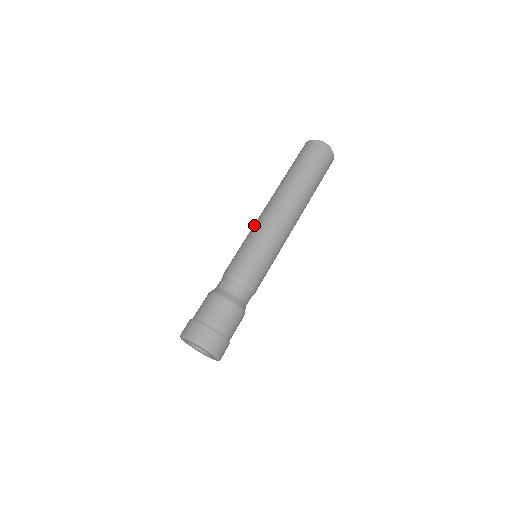
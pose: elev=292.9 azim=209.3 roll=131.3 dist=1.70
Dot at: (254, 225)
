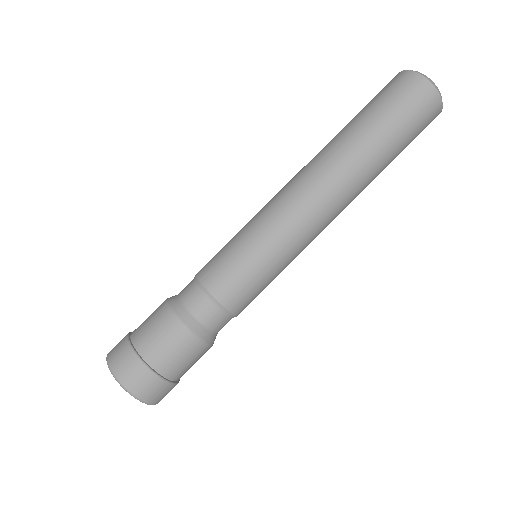
Dot at: (270, 209)
